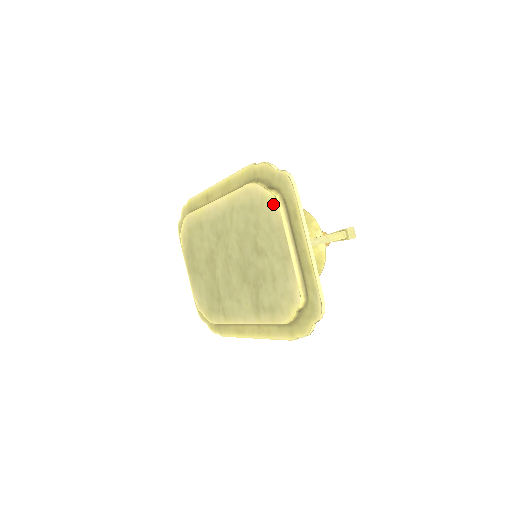
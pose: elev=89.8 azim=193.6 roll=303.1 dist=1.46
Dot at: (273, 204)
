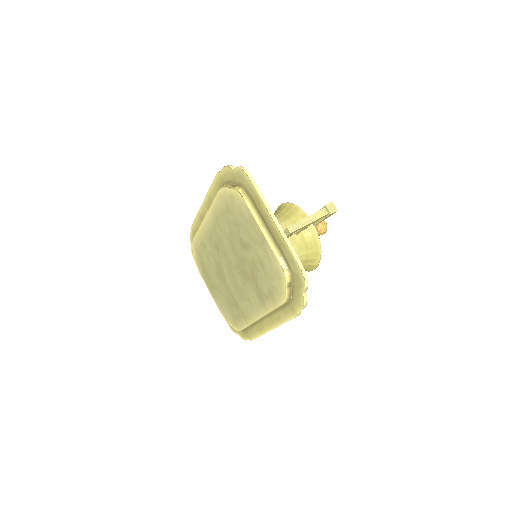
Dot at: (239, 198)
